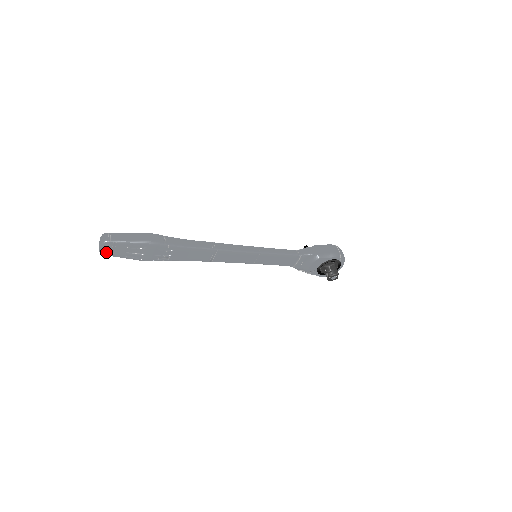
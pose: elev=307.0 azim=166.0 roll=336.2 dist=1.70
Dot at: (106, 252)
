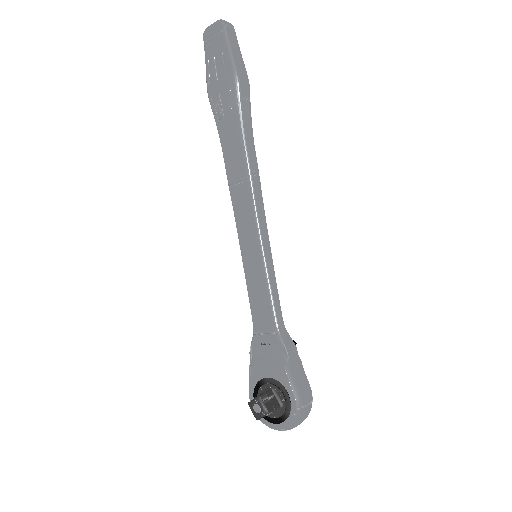
Dot at: (209, 34)
